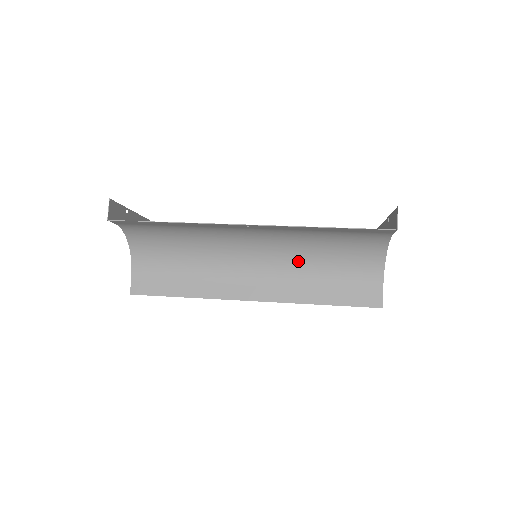
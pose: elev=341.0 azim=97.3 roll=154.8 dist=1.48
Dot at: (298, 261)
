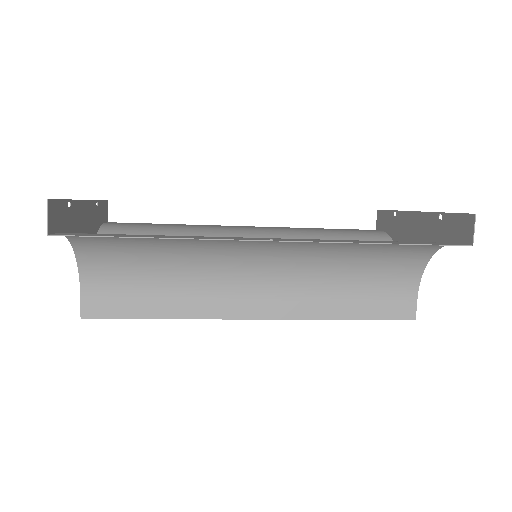
Dot at: (318, 268)
